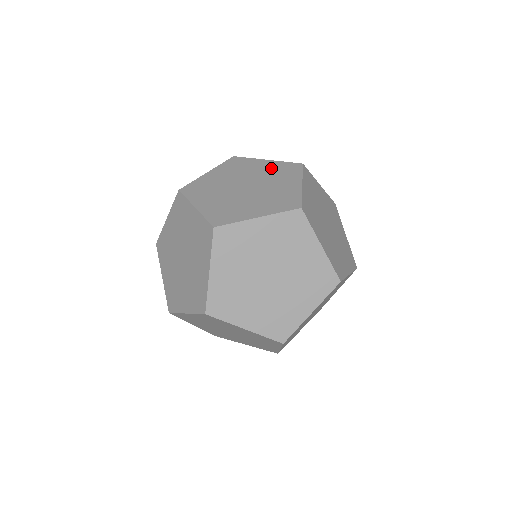
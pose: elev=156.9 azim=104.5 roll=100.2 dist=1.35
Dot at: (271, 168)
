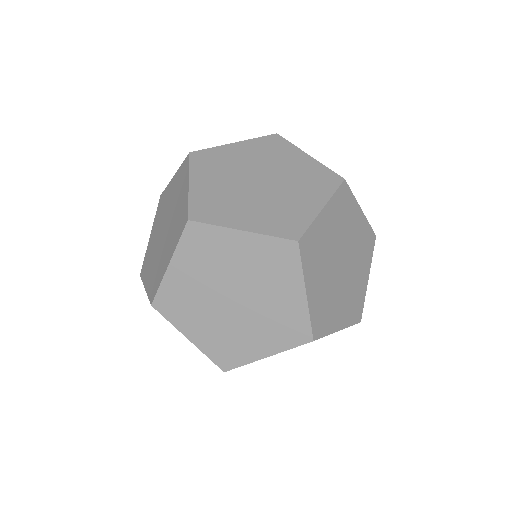
Dot at: occluded
